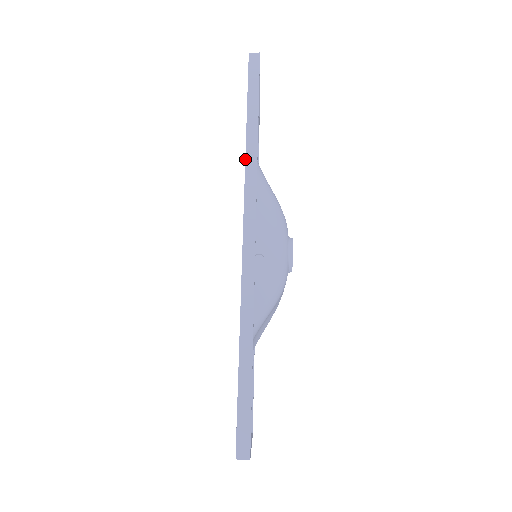
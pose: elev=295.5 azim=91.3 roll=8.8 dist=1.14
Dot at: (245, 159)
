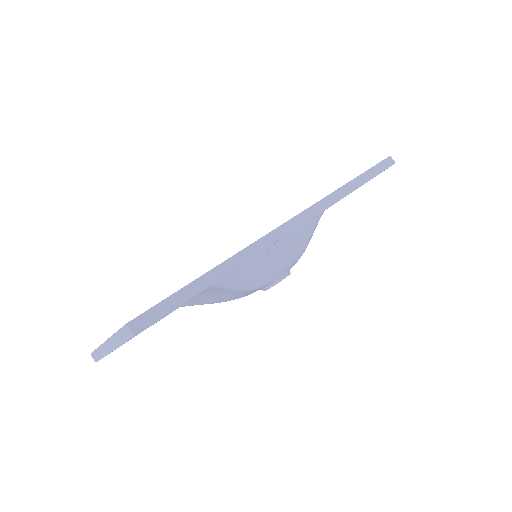
Dot at: (332, 192)
